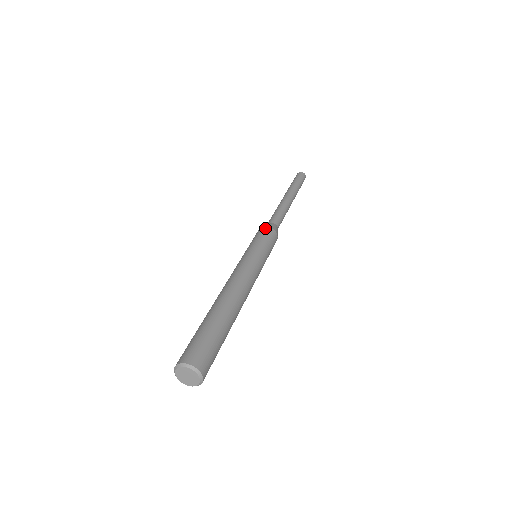
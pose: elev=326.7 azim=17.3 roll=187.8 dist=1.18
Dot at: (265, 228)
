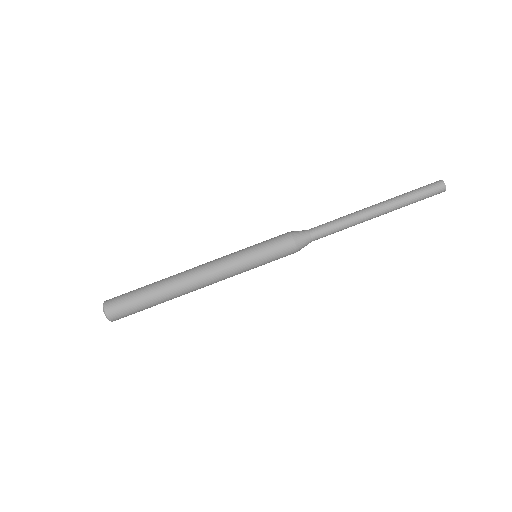
Dot at: (287, 234)
